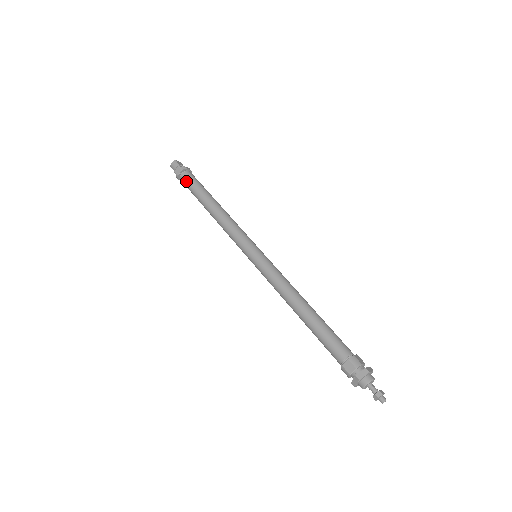
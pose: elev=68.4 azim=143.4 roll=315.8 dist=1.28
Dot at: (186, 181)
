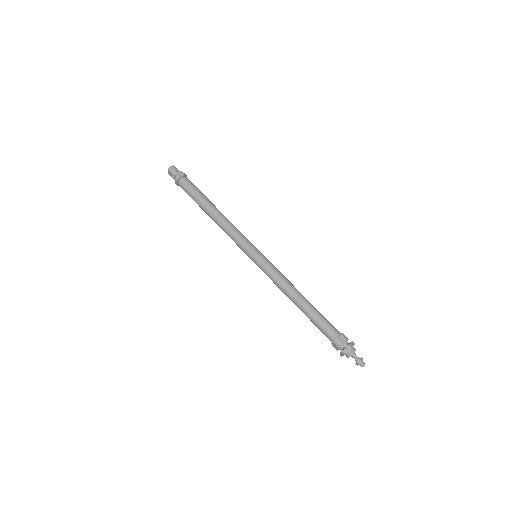
Dot at: (188, 184)
